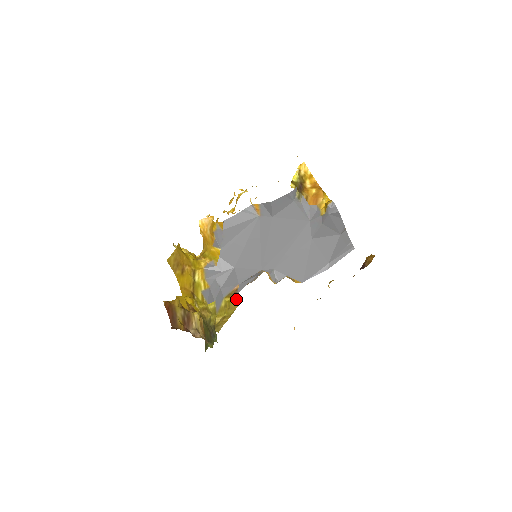
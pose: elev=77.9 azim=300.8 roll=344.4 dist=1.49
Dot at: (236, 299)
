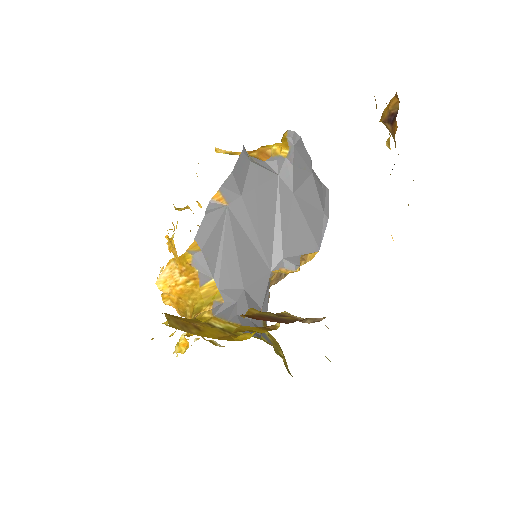
Dot at: occluded
